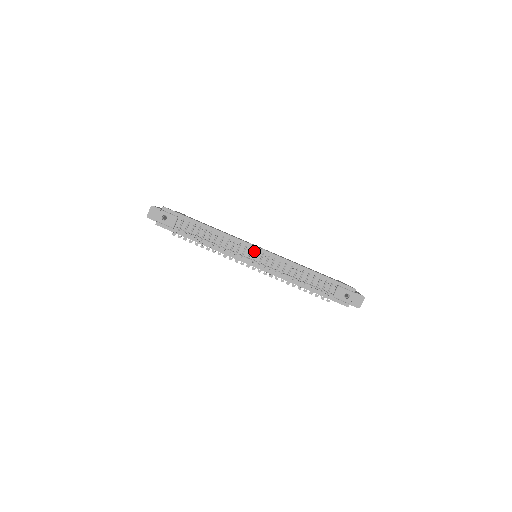
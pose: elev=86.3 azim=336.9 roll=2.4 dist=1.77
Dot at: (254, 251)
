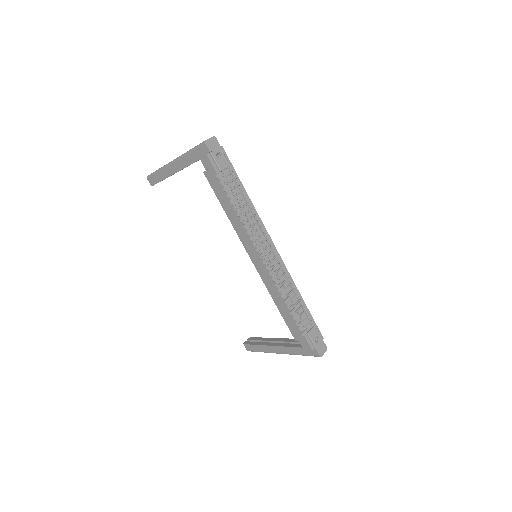
Dot at: (271, 248)
